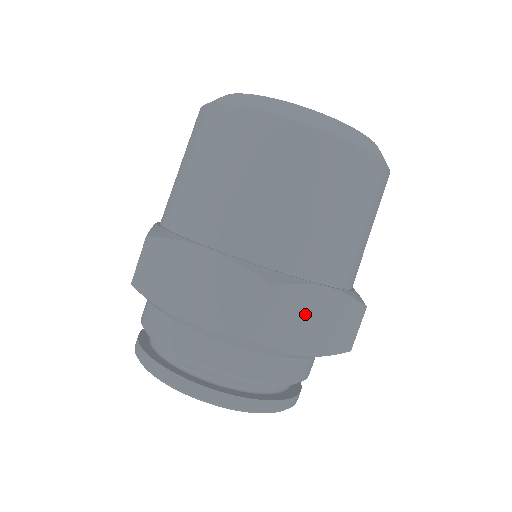
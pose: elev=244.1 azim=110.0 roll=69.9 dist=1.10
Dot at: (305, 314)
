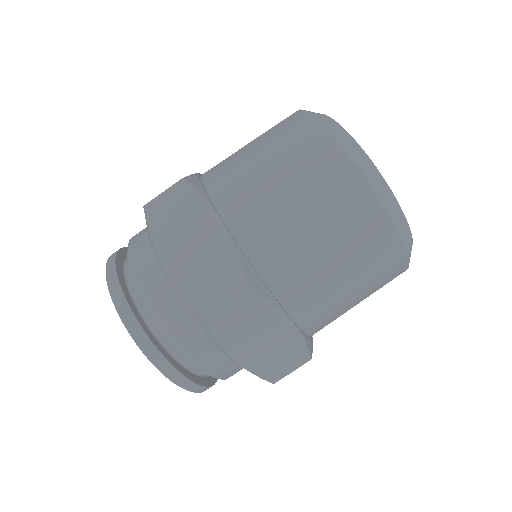
Dot at: occluded
